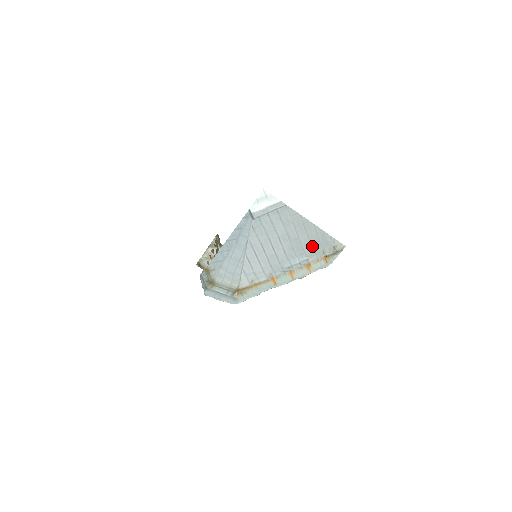
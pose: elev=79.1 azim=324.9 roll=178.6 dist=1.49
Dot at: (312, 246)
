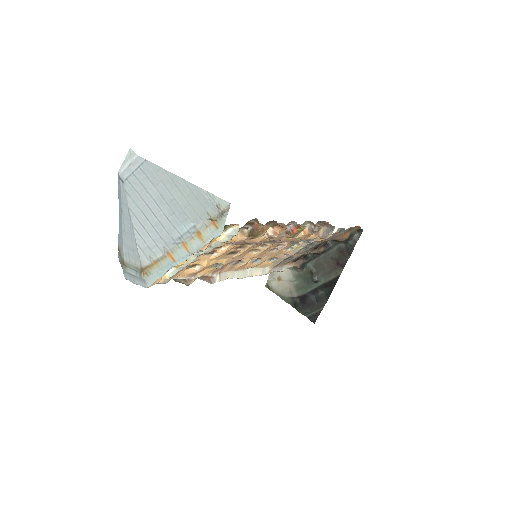
Dot at: (193, 208)
